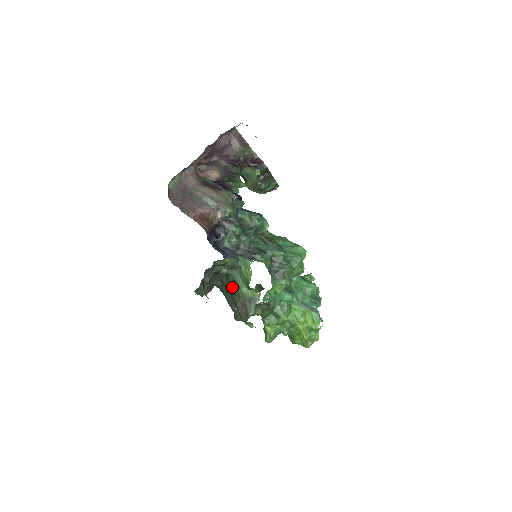
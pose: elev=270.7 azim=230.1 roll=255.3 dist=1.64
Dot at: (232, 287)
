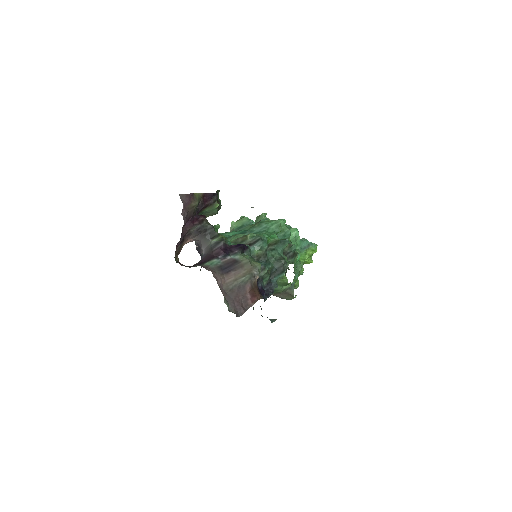
Dot at: occluded
